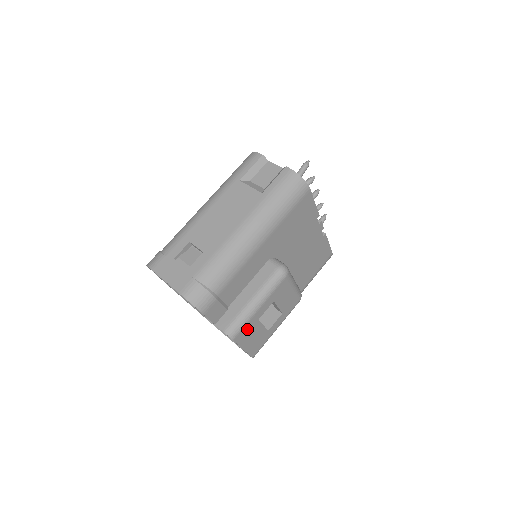
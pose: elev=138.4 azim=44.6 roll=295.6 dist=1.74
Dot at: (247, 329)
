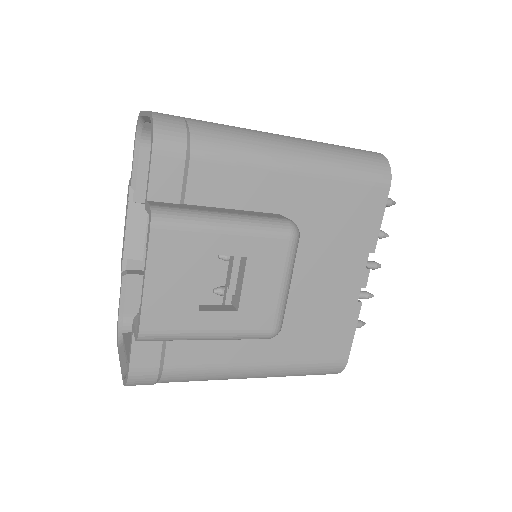
Dot at: (181, 243)
